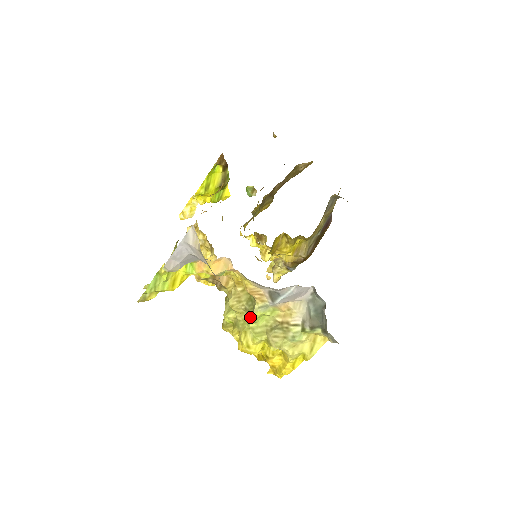
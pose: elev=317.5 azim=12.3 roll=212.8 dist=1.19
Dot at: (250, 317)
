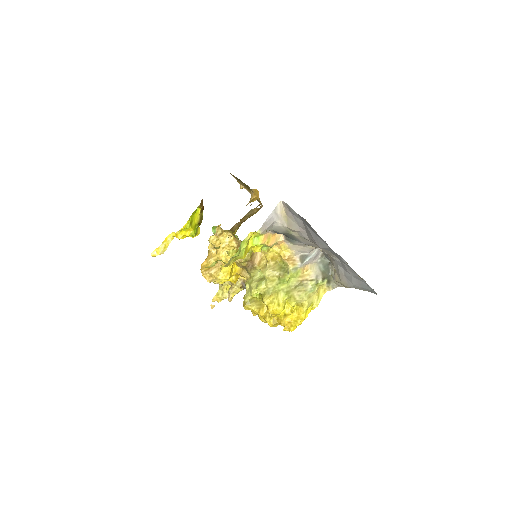
Dot at: (284, 279)
